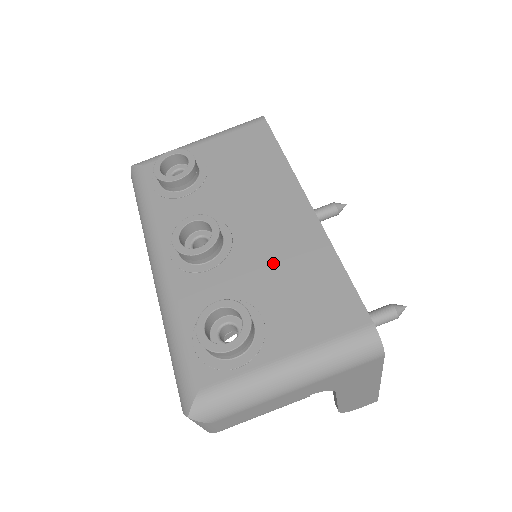
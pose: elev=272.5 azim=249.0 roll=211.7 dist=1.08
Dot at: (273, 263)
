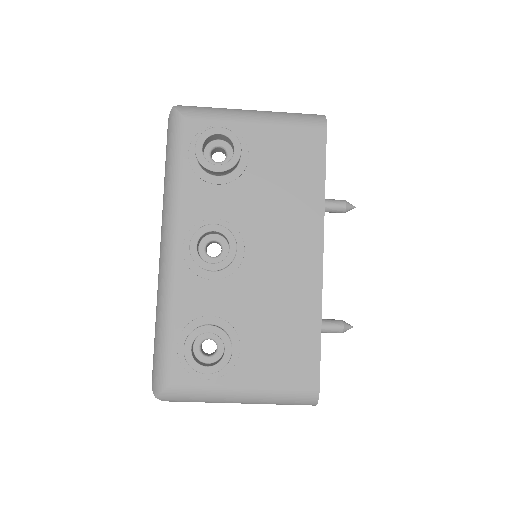
Dot at: (268, 300)
